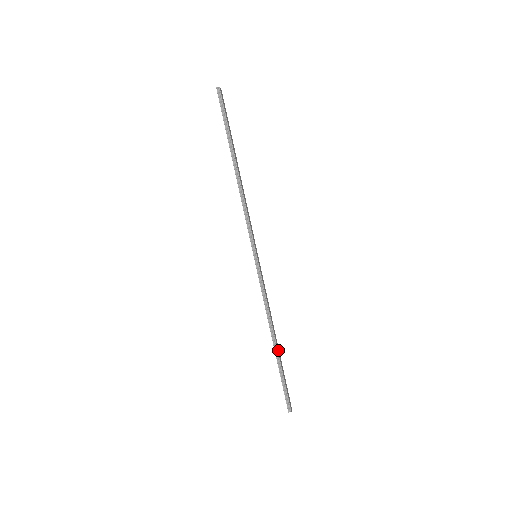
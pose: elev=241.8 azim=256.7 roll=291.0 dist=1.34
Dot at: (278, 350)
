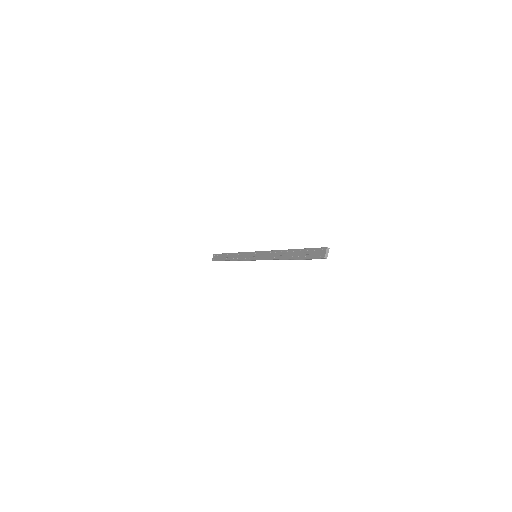
Dot at: occluded
